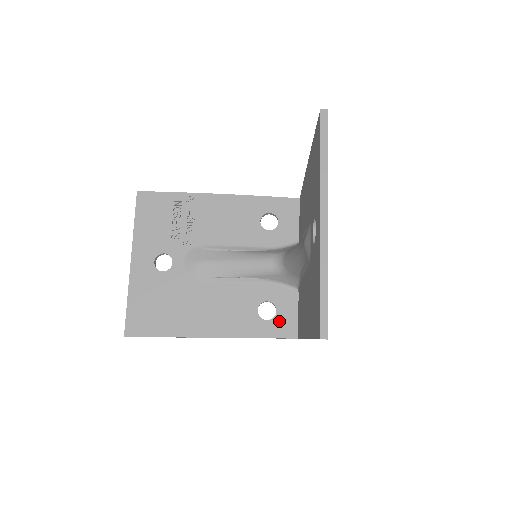
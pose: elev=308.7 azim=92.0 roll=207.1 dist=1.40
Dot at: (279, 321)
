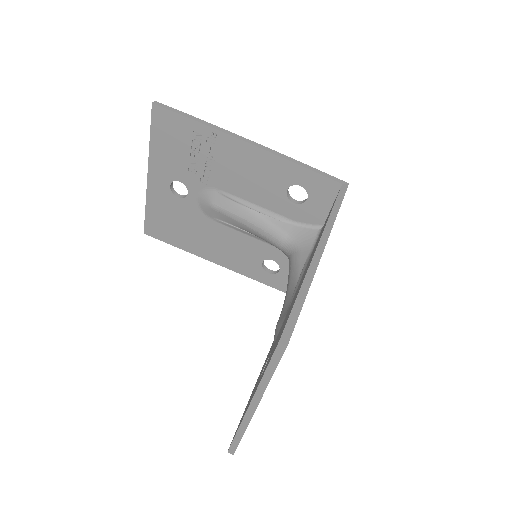
Dot at: (279, 278)
